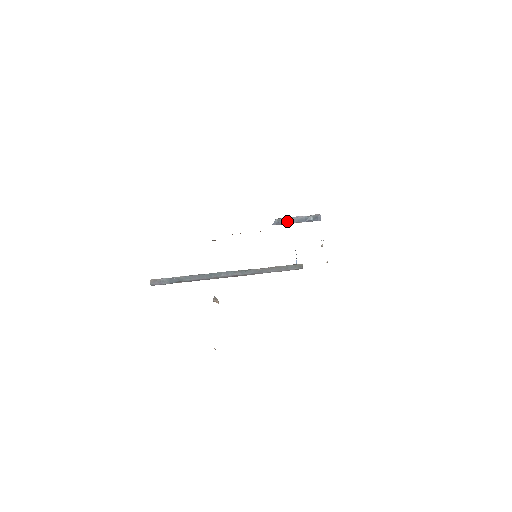
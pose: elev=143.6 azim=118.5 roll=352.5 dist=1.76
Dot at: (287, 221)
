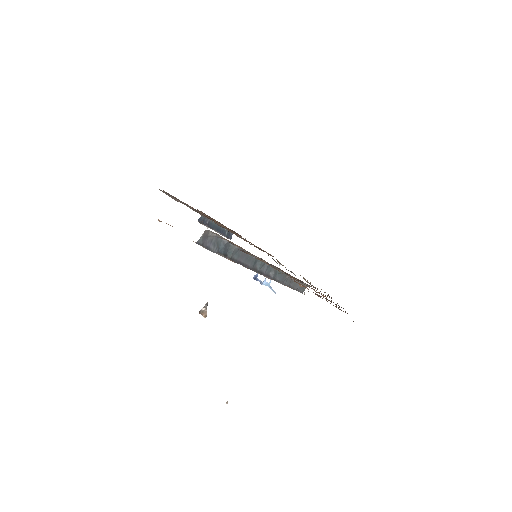
Dot at: (210, 223)
